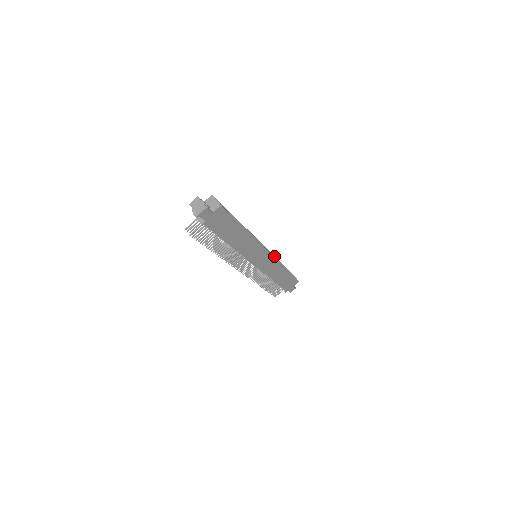
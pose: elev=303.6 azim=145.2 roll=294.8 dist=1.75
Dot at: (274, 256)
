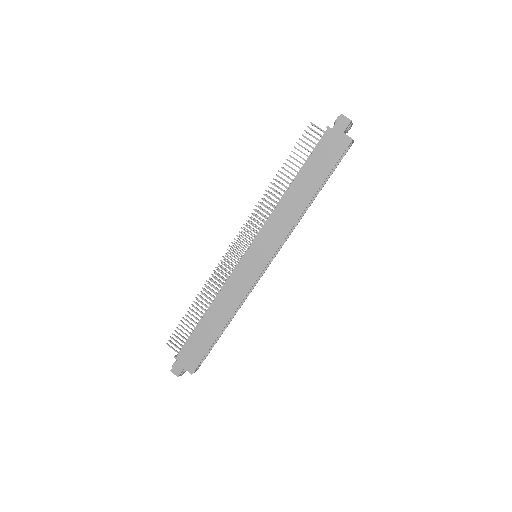
Dot at: (243, 302)
